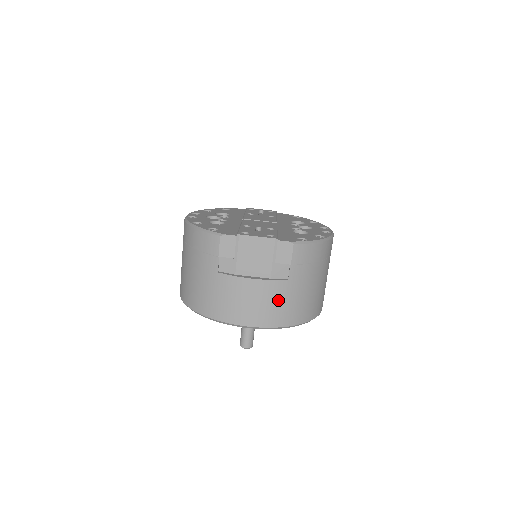
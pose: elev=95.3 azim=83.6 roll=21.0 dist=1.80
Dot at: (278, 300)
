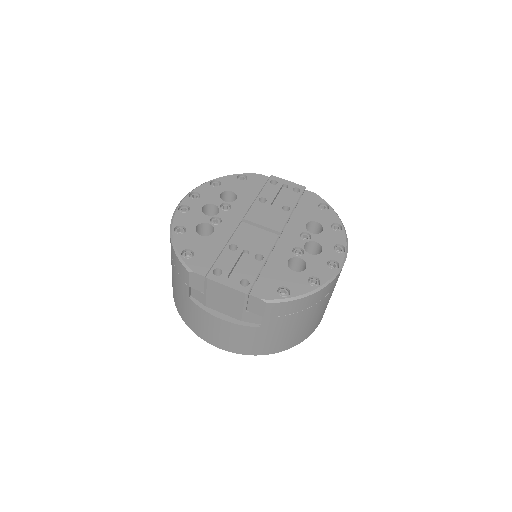
Dot at: (249, 339)
